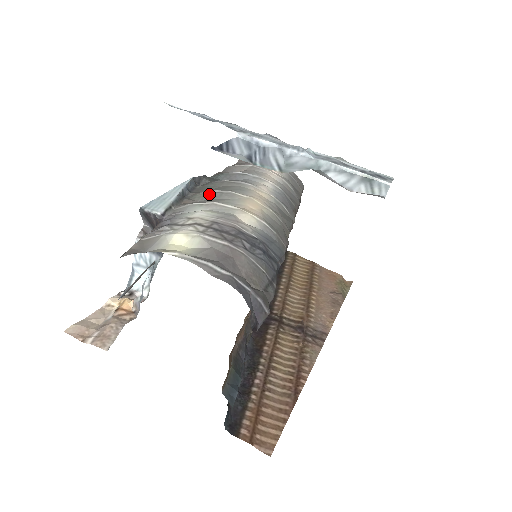
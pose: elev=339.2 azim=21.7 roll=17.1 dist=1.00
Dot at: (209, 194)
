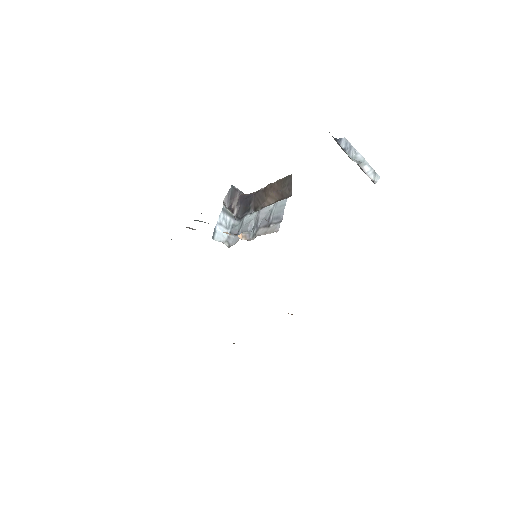
Dot at: occluded
